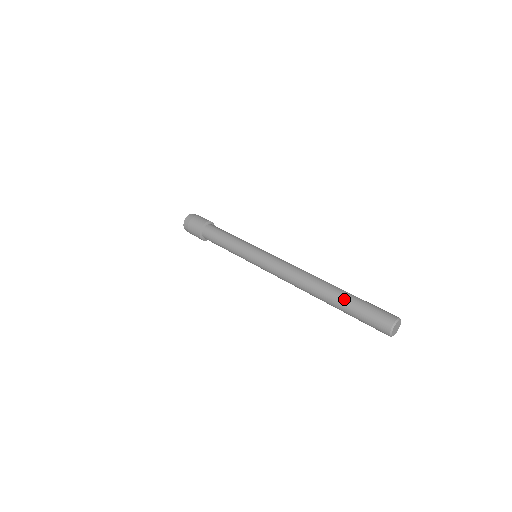
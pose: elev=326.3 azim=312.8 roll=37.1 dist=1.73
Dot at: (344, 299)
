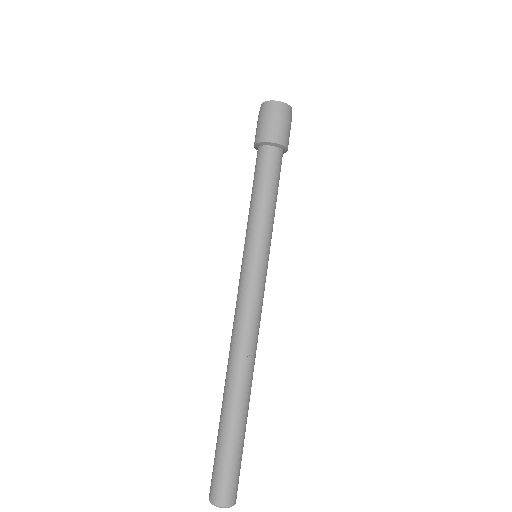
Dot at: (221, 425)
